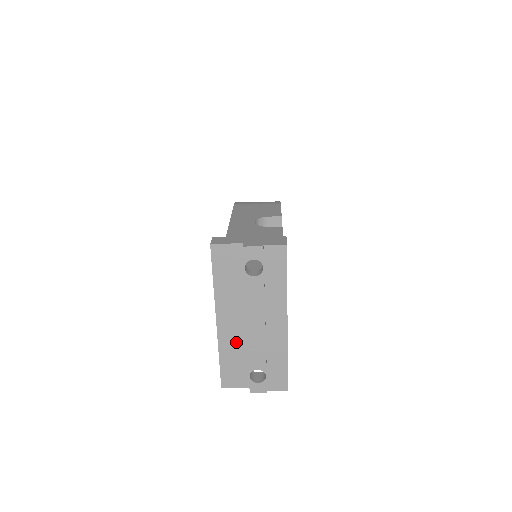
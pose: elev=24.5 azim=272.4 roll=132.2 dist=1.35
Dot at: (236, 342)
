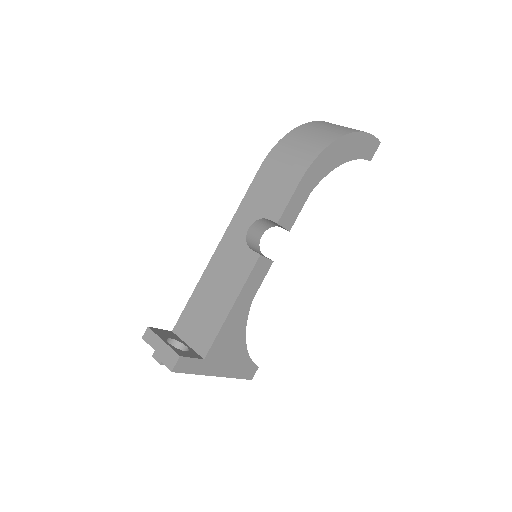
Dot at: occluded
